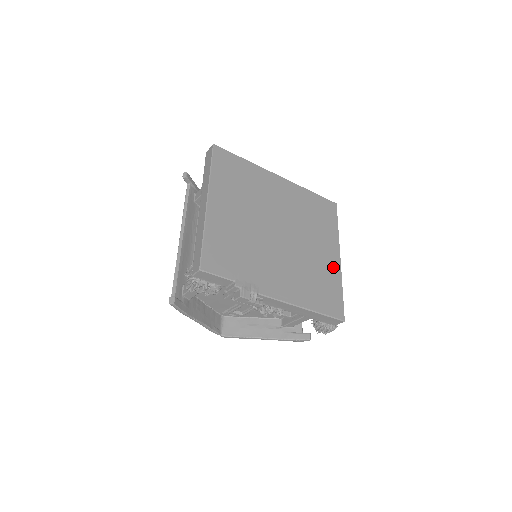
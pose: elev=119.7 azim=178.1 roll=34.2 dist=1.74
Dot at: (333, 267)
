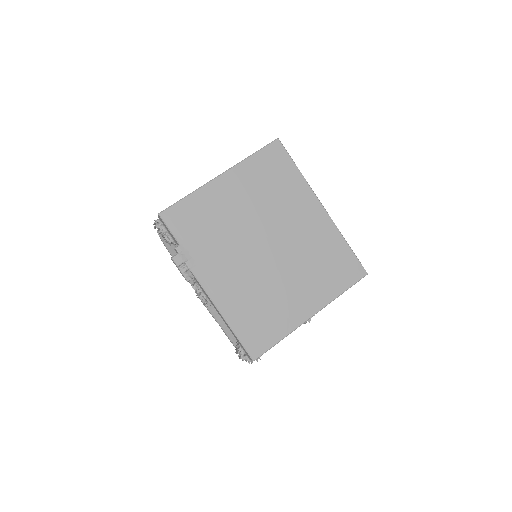
Dot at: (294, 315)
